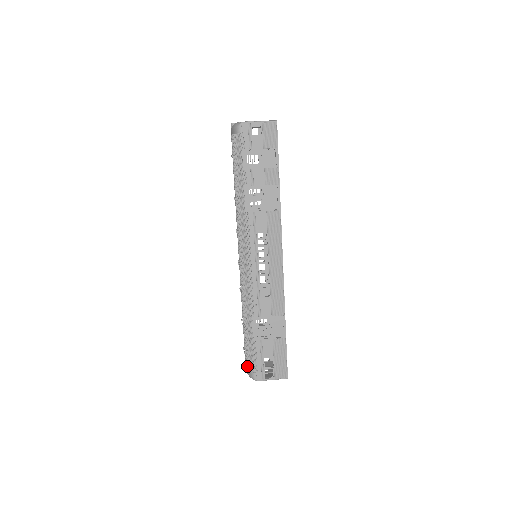
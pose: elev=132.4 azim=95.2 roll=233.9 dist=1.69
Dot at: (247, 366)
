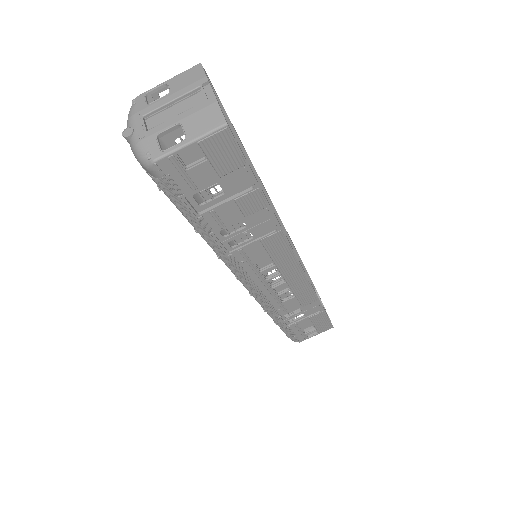
Dot at: occluded
